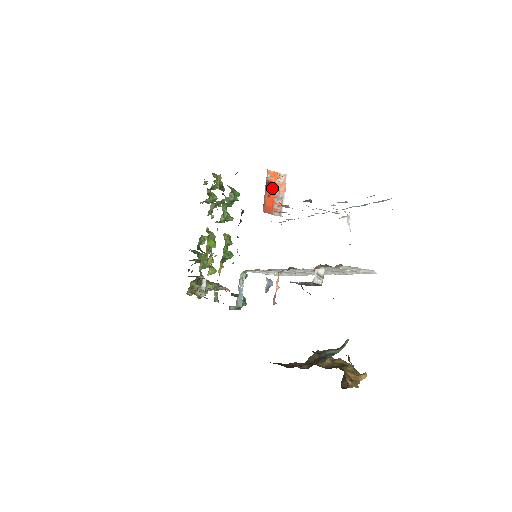
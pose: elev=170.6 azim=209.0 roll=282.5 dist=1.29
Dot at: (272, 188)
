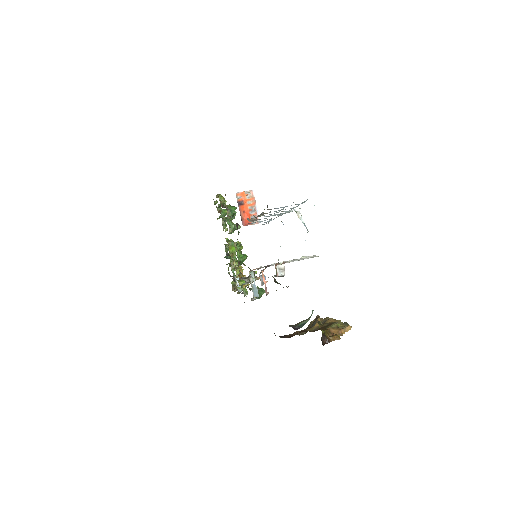
Dot at: (244, 205)
